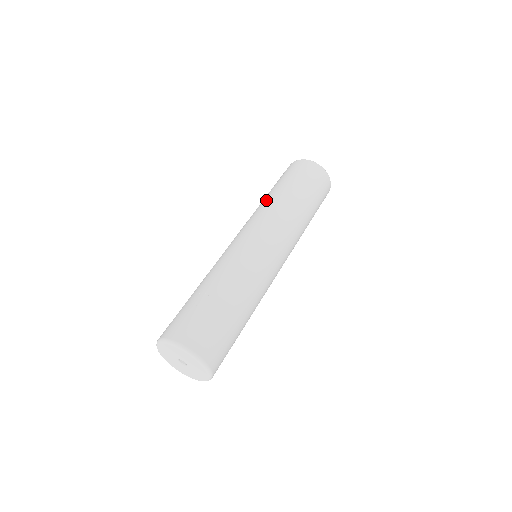
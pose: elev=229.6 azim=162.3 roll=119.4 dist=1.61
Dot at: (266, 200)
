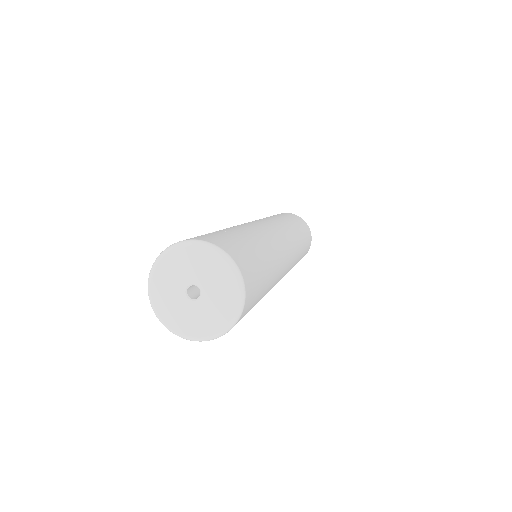
Dot at: occluded
